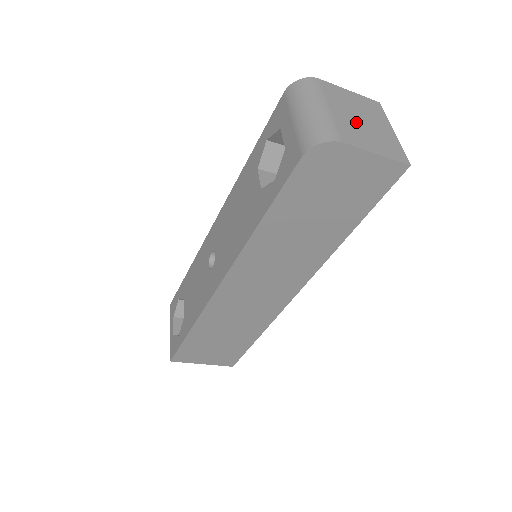
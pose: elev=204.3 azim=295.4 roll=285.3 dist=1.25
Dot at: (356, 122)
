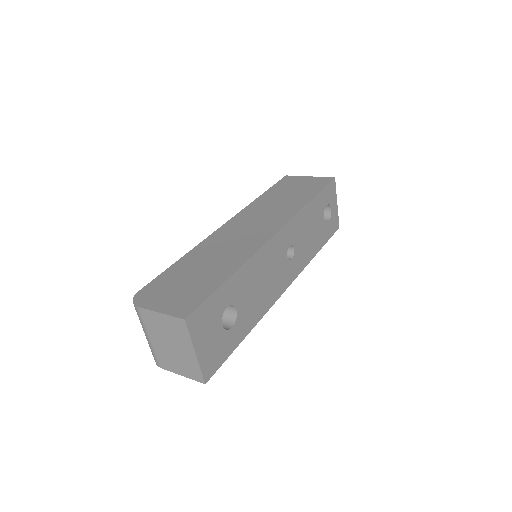
Dot at: (167, 349)
